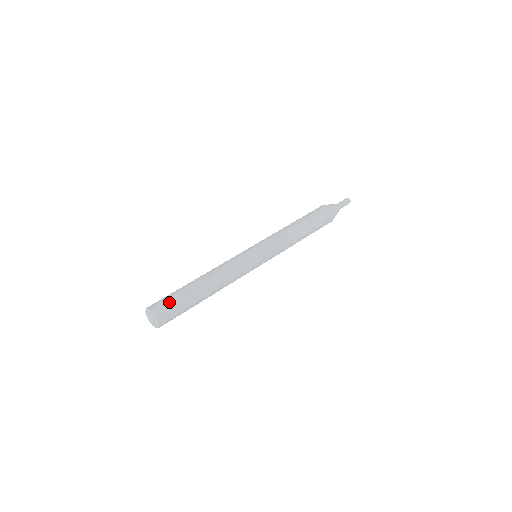
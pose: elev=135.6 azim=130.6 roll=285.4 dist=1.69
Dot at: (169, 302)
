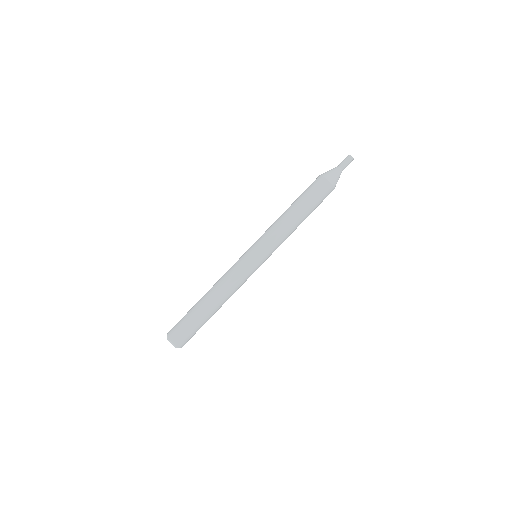
Dot at: (190, 335)
